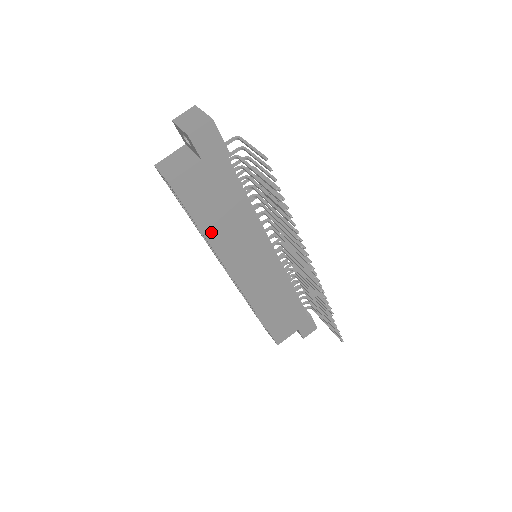
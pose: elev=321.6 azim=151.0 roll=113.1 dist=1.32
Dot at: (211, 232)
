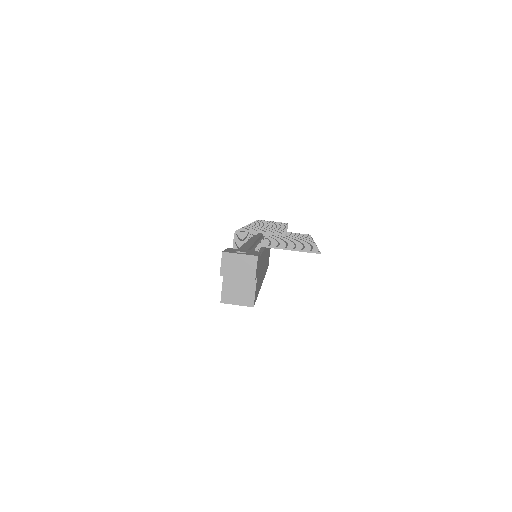
Dot at: (259, 288)
